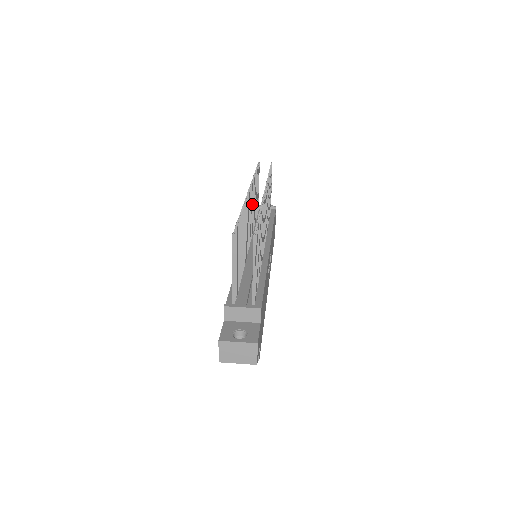
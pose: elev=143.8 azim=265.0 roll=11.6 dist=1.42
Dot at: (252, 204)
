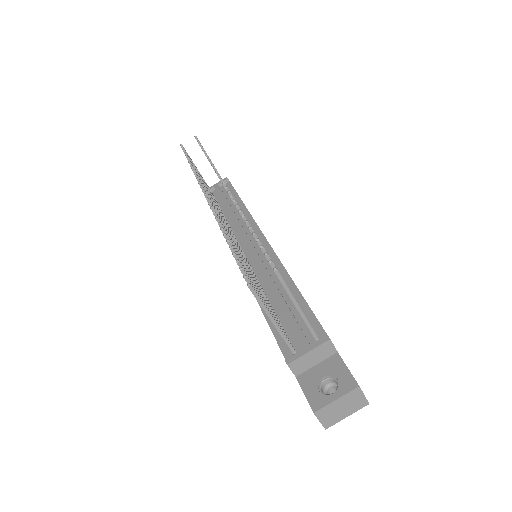
Dot at: occluded
